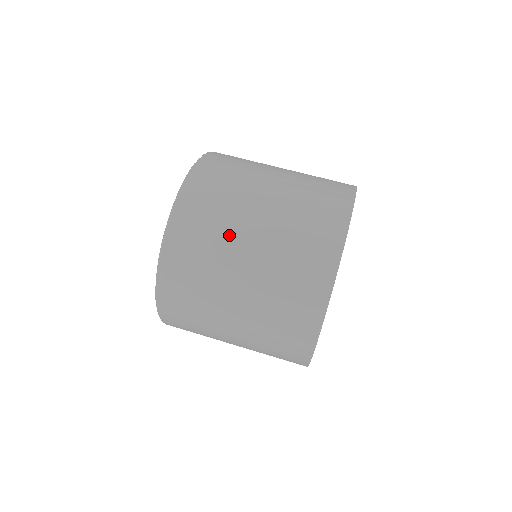
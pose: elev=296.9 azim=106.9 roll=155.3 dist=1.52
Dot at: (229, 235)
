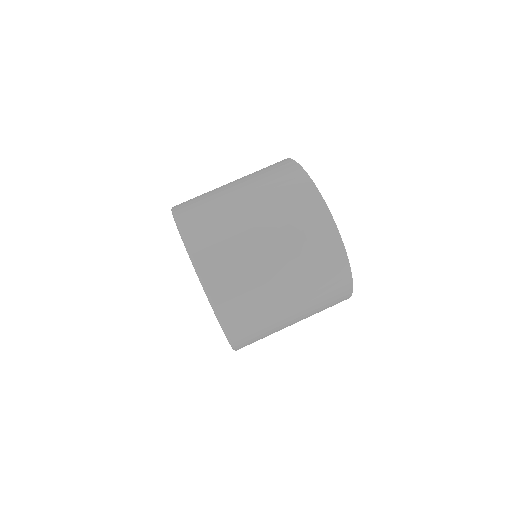
Dot at: (277, 325)
